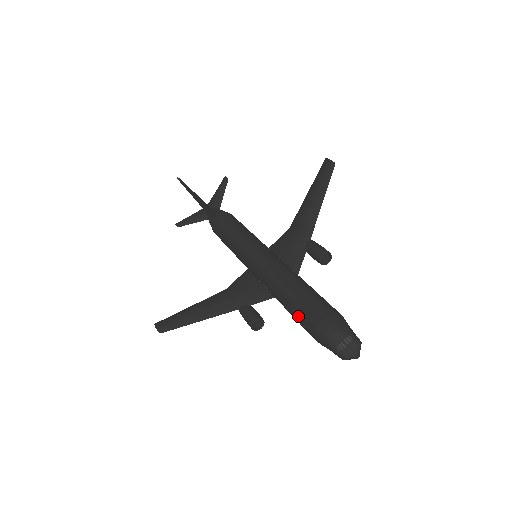
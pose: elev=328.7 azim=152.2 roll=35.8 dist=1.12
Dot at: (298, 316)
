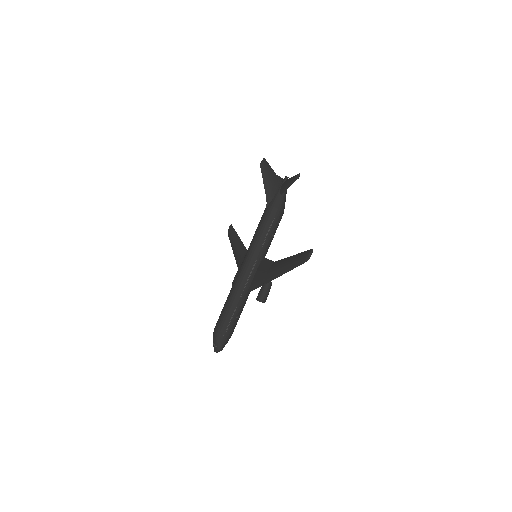
Dot at: occluded
